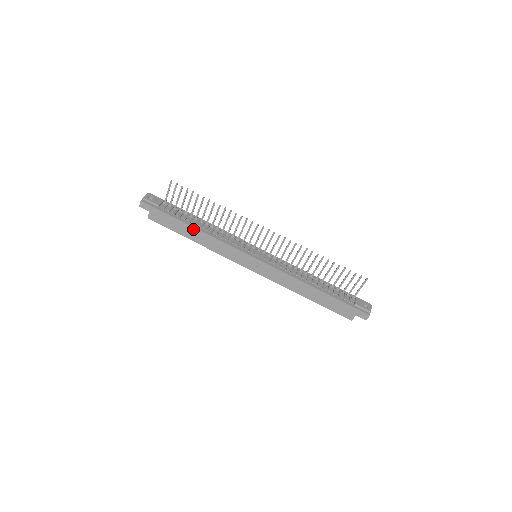
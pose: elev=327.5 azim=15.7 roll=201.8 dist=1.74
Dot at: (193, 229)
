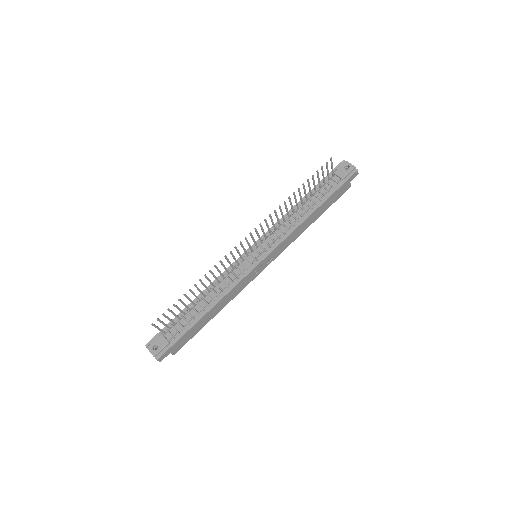
Dot at: (208, 314)
